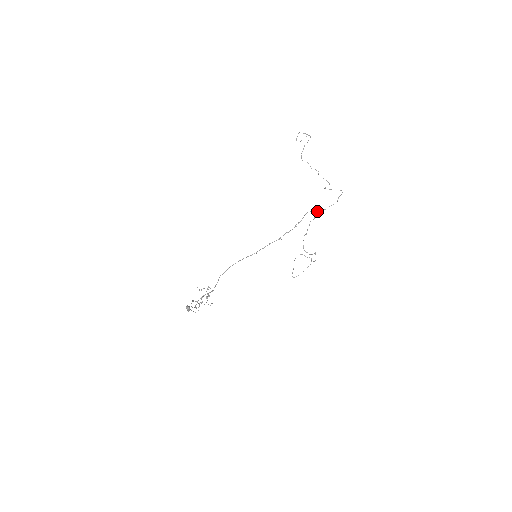
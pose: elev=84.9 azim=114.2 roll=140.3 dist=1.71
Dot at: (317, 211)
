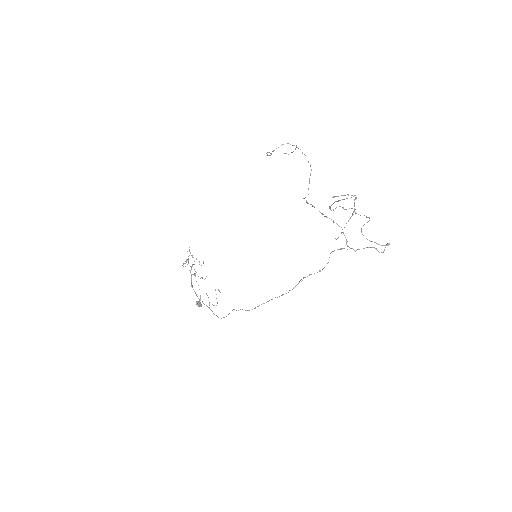
Dot at: occluded
